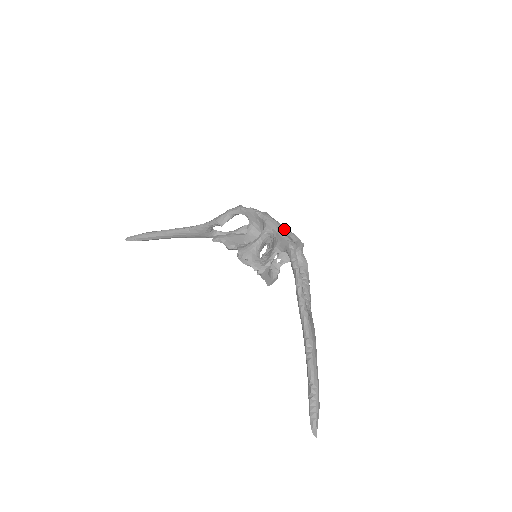
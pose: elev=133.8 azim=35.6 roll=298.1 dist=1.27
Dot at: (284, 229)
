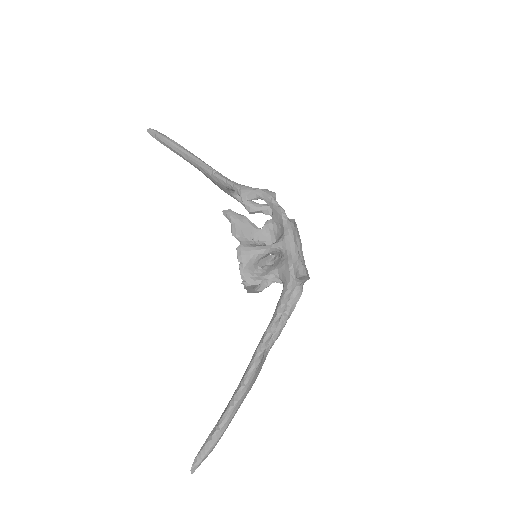
Dot at: (297, 258)
